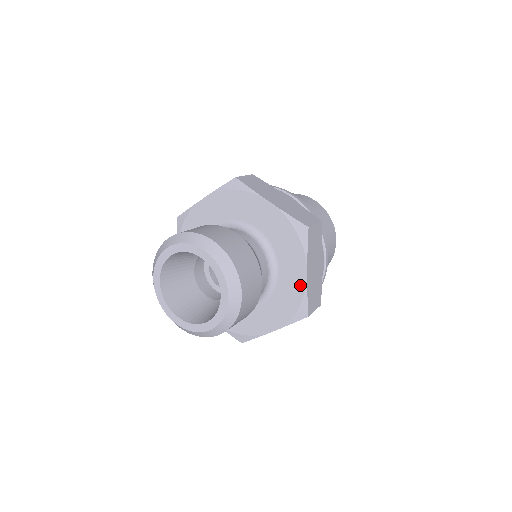
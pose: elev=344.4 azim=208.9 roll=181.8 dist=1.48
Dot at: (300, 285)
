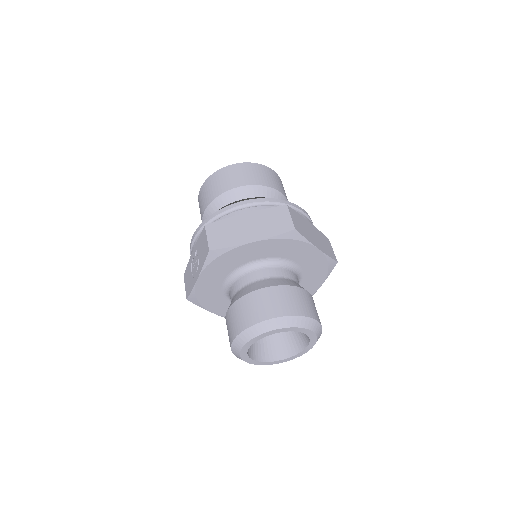
Dot at: (319, 257)
